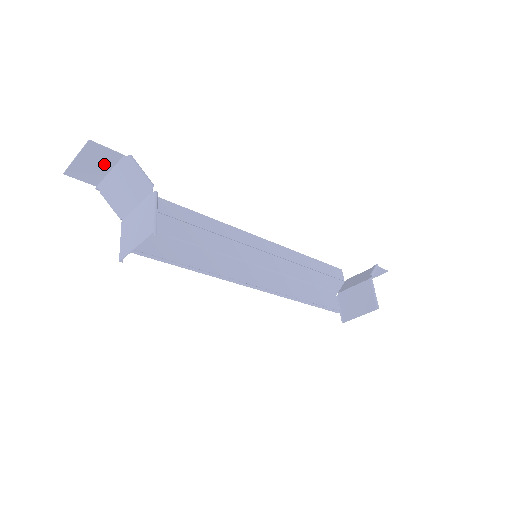
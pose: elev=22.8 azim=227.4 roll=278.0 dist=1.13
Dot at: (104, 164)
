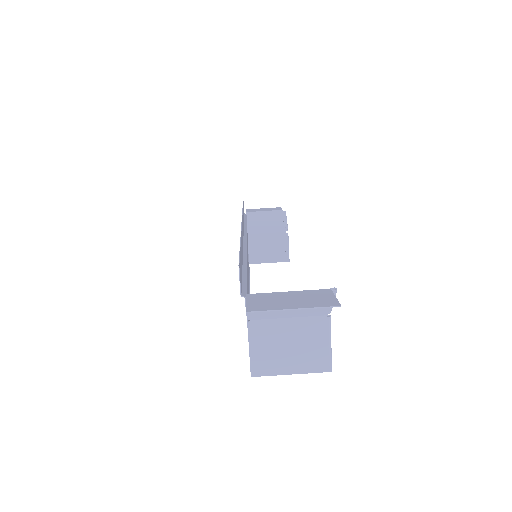
Dot at: (300, 296)
